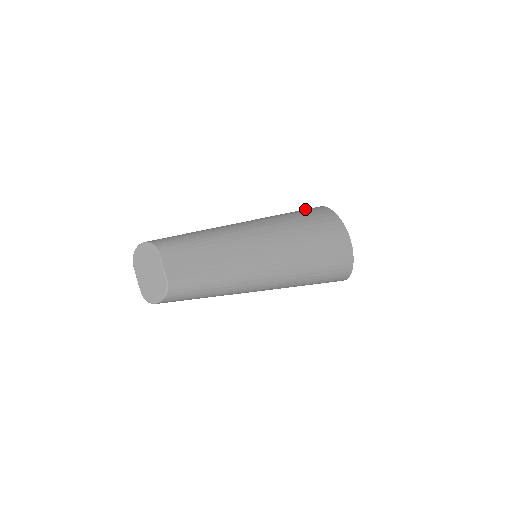
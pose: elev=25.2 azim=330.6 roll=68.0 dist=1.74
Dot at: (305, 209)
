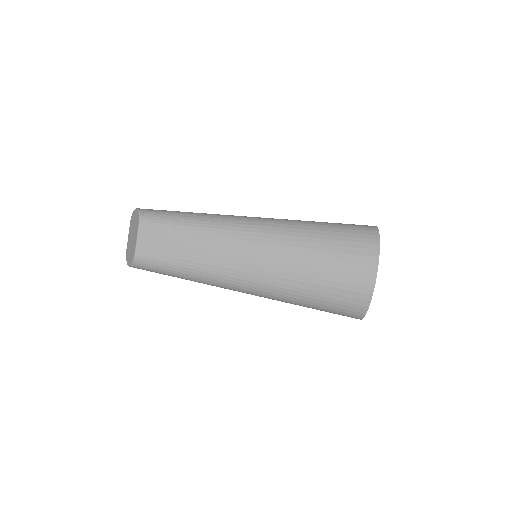
Dot at: (350, 225)
